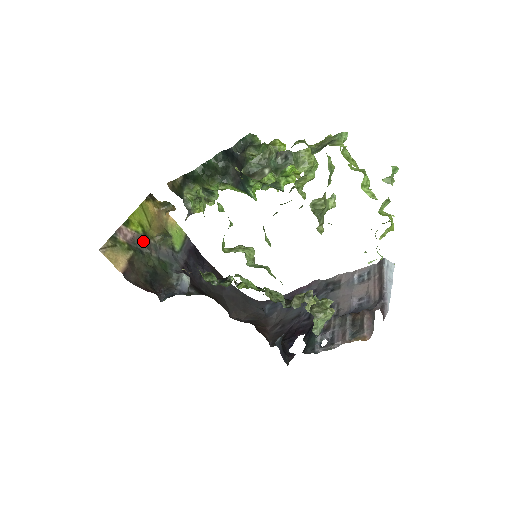
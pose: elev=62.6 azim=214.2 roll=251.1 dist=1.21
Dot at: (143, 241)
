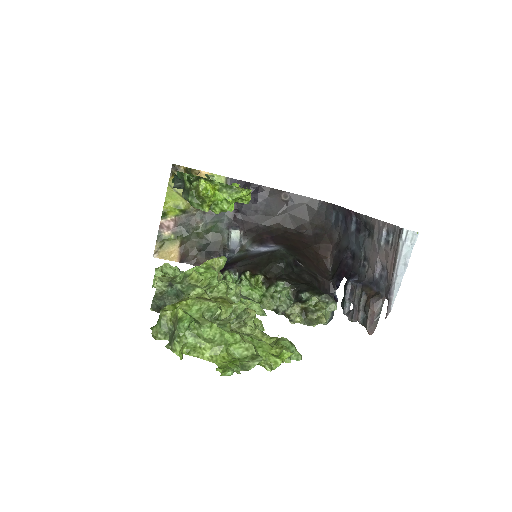
Dot at: (185, 220)
